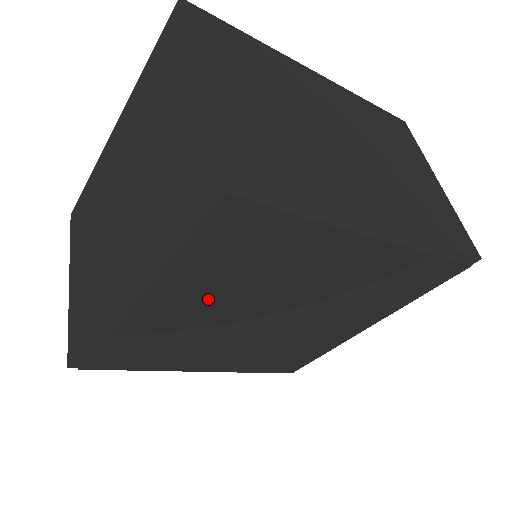
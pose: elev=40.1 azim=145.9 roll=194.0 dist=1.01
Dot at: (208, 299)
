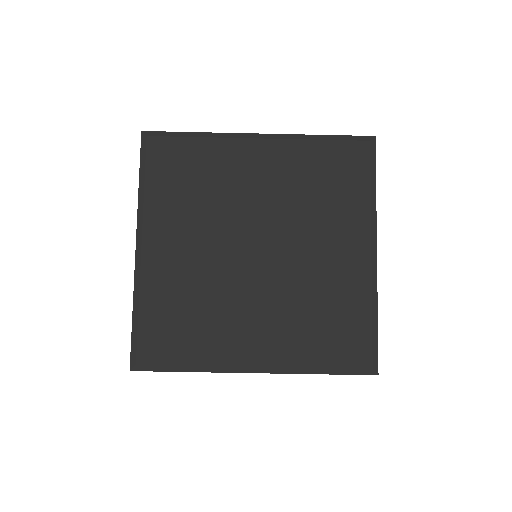
Dot at: (275, 184)
